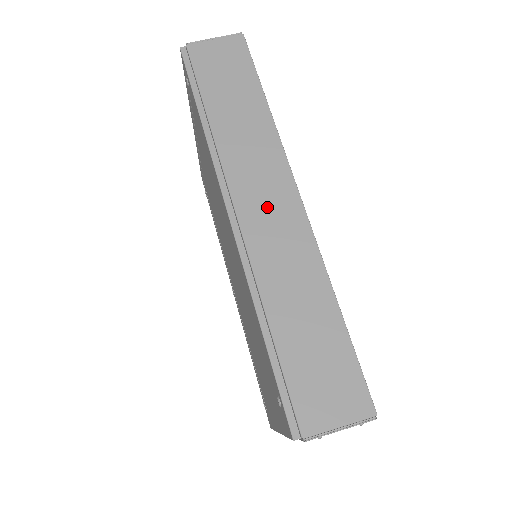
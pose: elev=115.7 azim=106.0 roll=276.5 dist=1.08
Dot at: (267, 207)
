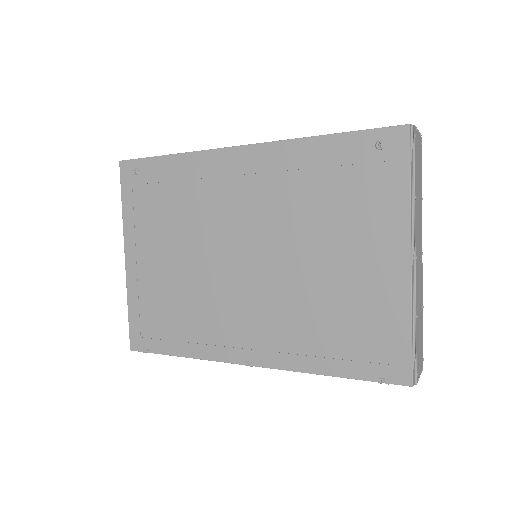
Dot at: occluded
